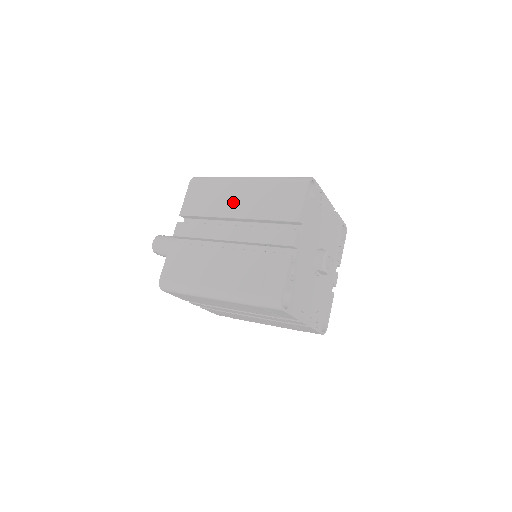
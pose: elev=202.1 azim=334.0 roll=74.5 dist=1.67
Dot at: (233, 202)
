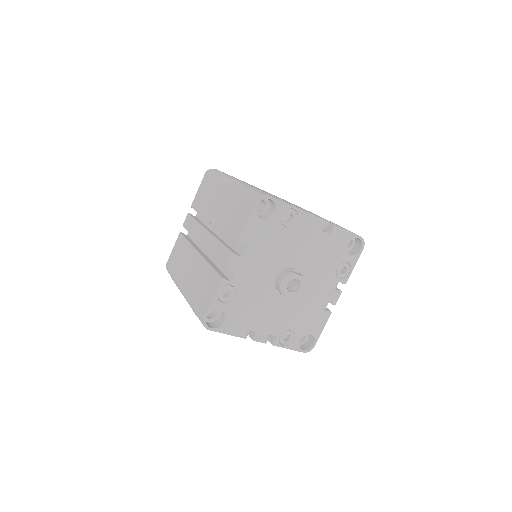
Dot at: (214, 206)
